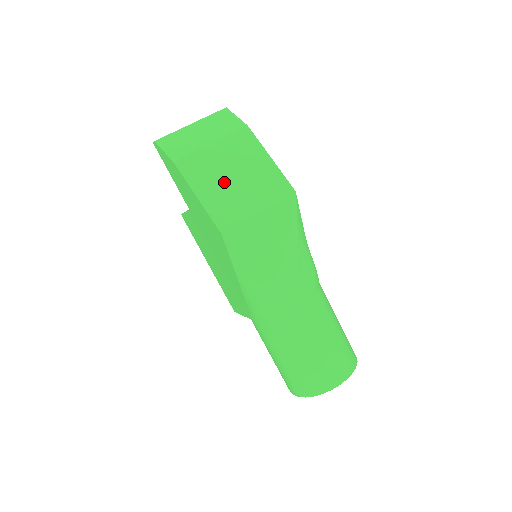
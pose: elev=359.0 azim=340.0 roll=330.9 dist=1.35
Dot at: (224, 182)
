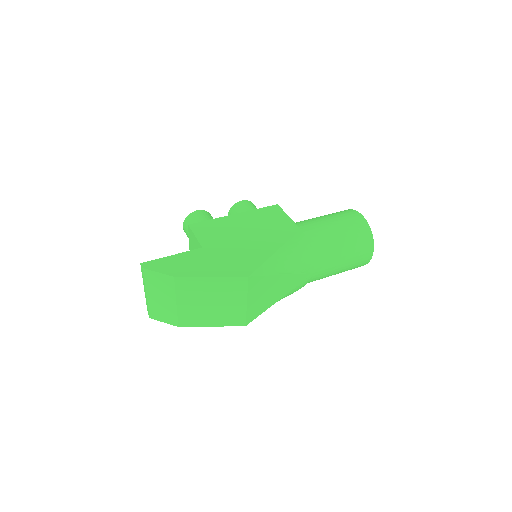
Dot at: (212, 310)
